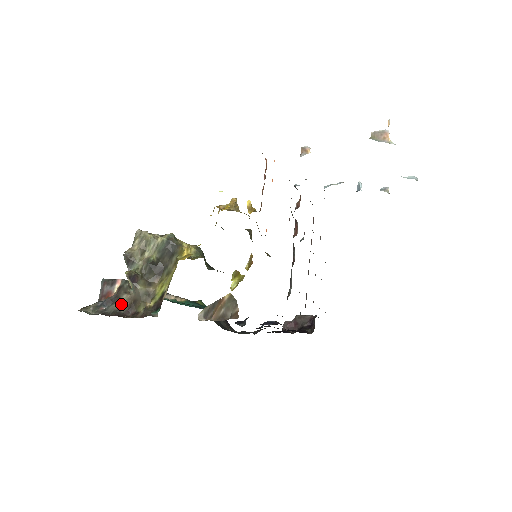
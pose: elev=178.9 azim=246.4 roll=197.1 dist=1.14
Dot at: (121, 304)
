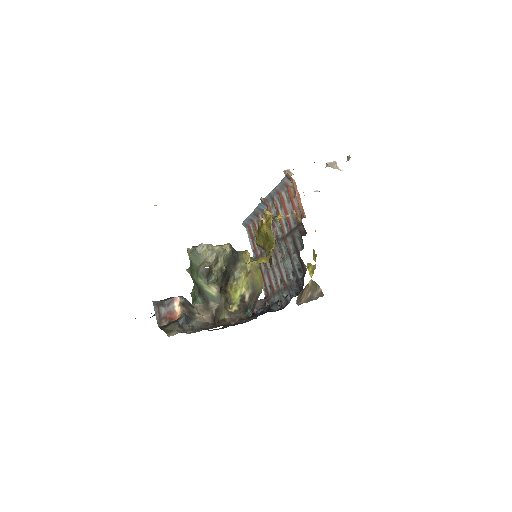
Dot at: (203, 317)
